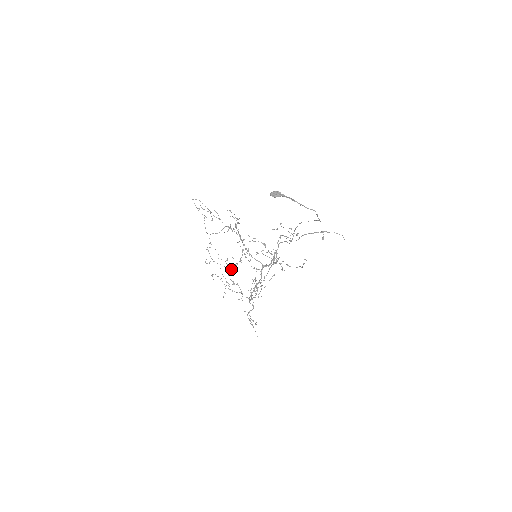
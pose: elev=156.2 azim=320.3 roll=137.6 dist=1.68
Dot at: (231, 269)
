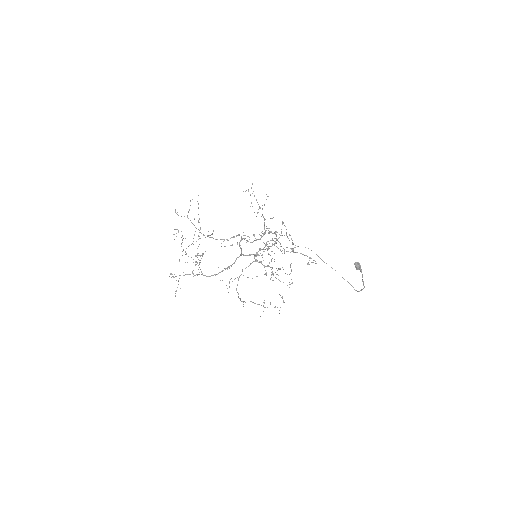
Dot at: occluded
